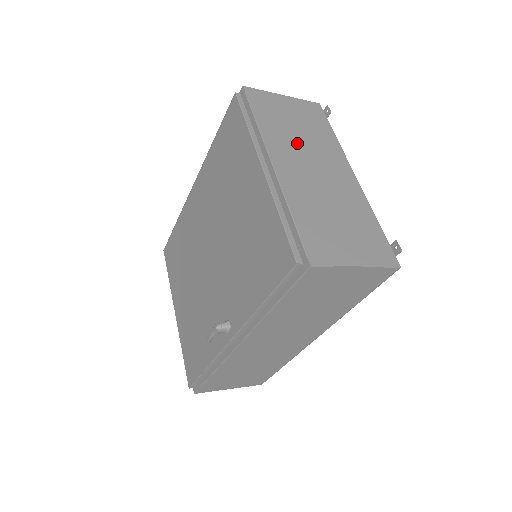
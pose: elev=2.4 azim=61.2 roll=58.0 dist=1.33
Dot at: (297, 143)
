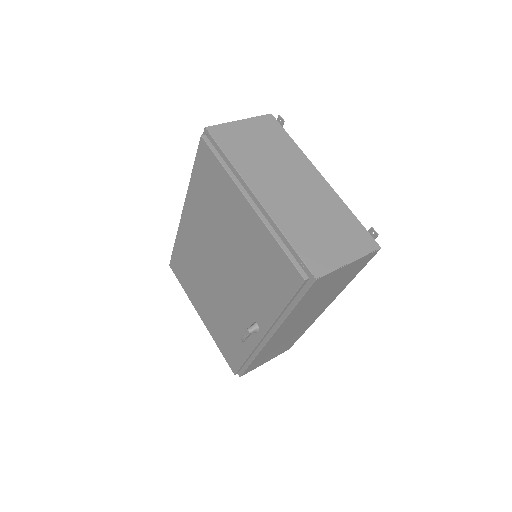
Dot at: (268, 166)
